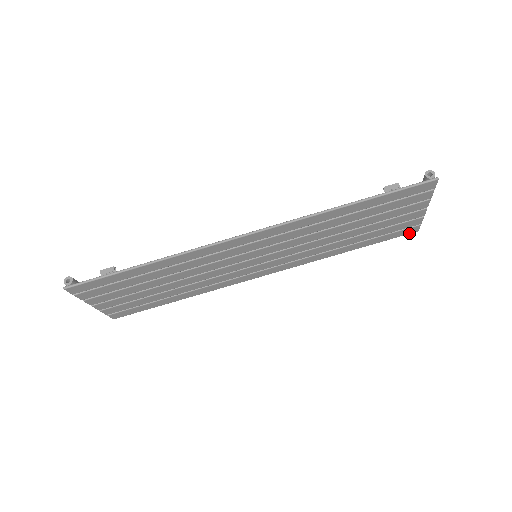
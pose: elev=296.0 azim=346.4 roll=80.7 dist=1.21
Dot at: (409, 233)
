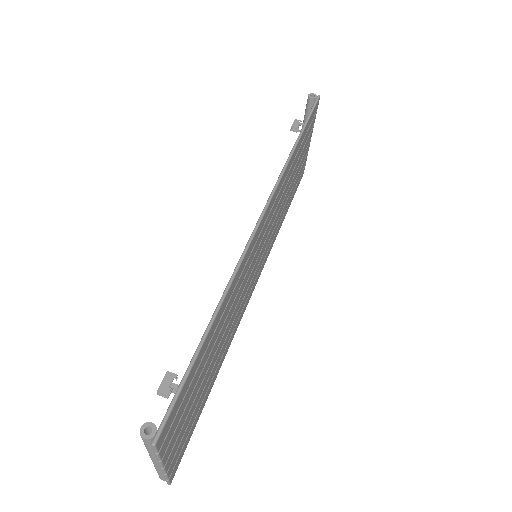
Dot at: (301, 178)
